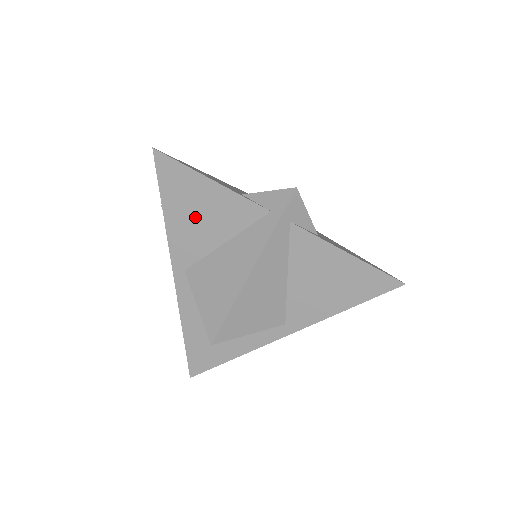
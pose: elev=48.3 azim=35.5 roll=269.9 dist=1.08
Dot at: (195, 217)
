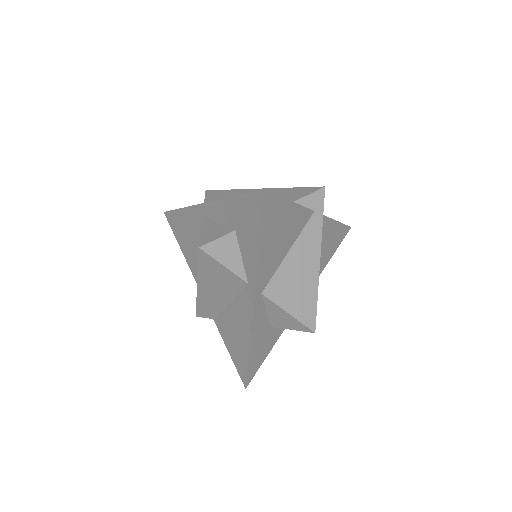
Dot at: (277, 240)
